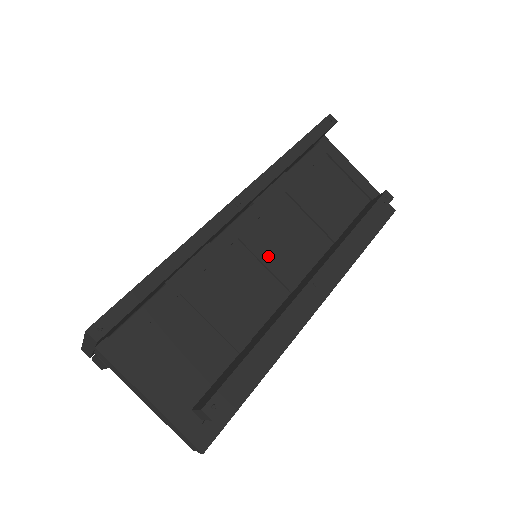
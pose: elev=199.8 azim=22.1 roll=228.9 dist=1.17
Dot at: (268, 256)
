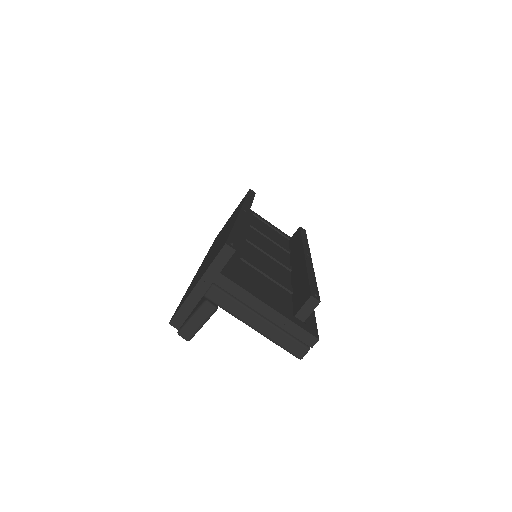
Dot at: (267, 251)
